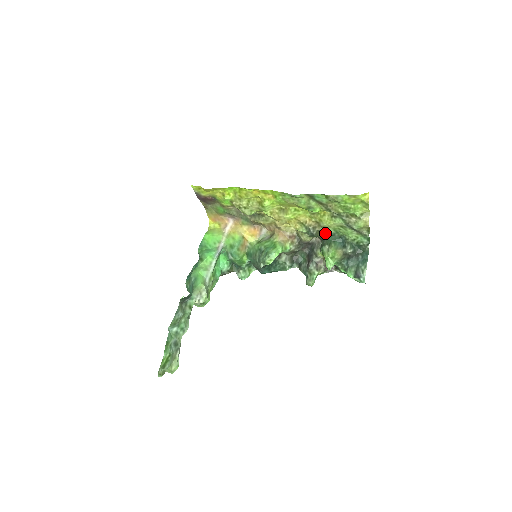
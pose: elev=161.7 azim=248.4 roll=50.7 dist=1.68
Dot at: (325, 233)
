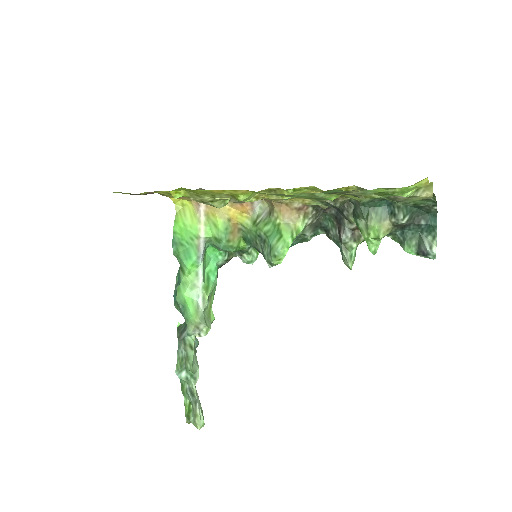
Dot at: occluded
